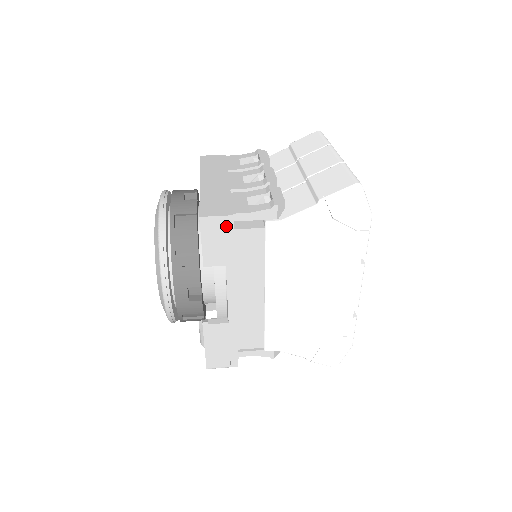
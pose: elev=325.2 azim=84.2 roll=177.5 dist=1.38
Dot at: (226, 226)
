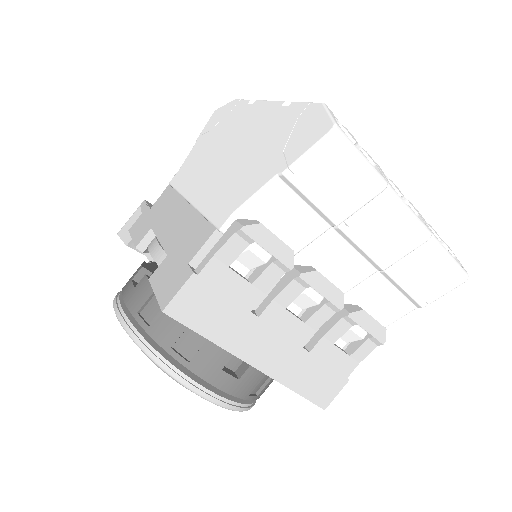
Dot at: occluded
